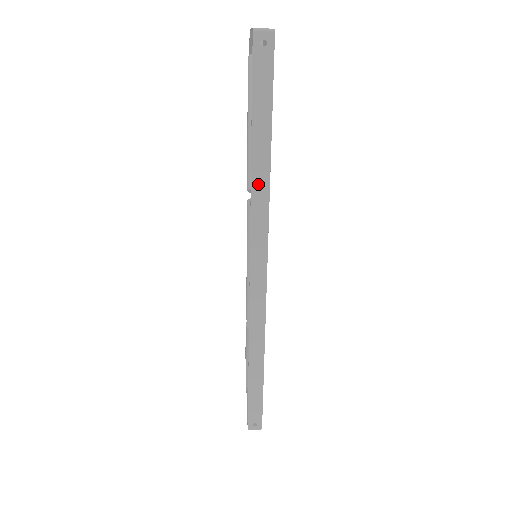
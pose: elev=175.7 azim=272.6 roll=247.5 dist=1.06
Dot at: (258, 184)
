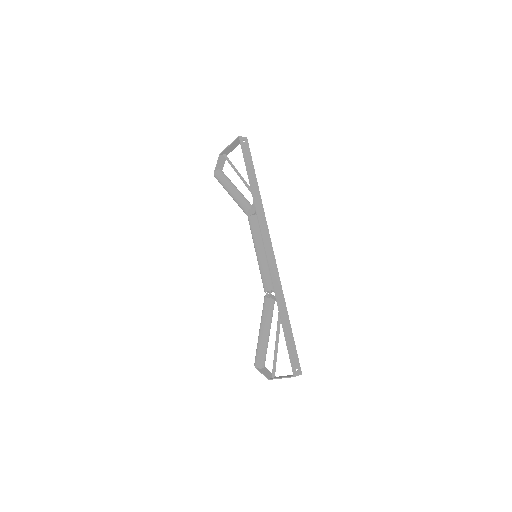
Dot at: (257, 200)
